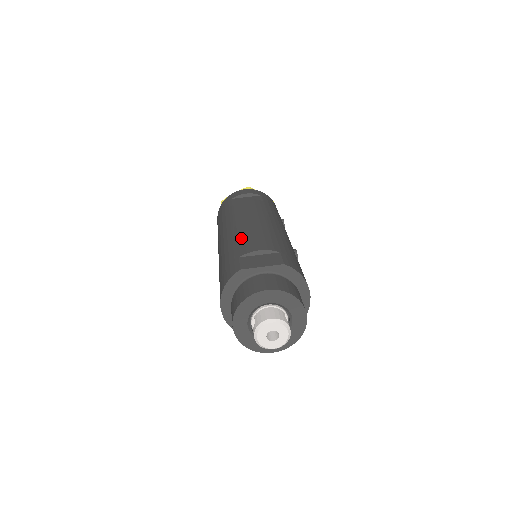
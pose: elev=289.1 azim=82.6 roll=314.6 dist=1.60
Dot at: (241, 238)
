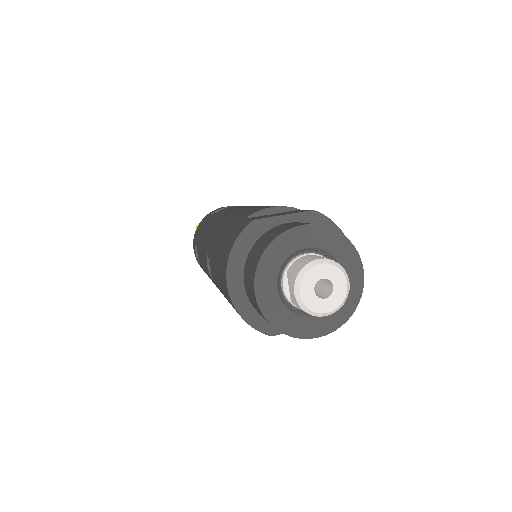
Dot at: (240, 213)
